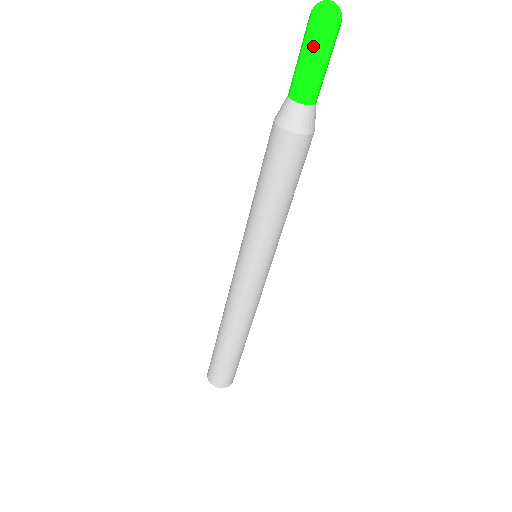
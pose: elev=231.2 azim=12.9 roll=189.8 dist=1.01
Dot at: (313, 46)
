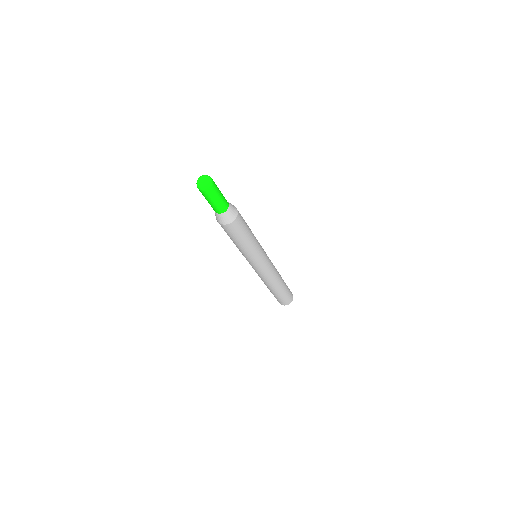
Dot at: occluded
